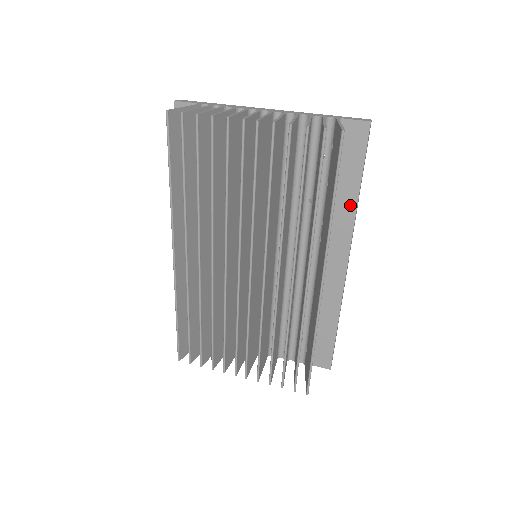
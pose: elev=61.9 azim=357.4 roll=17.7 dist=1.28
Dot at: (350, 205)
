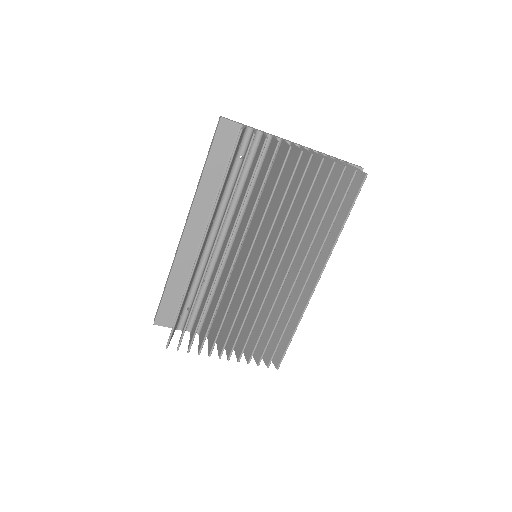
Dot at: occluded
